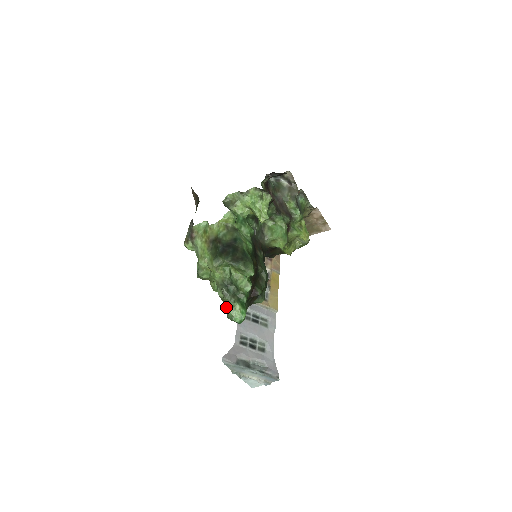
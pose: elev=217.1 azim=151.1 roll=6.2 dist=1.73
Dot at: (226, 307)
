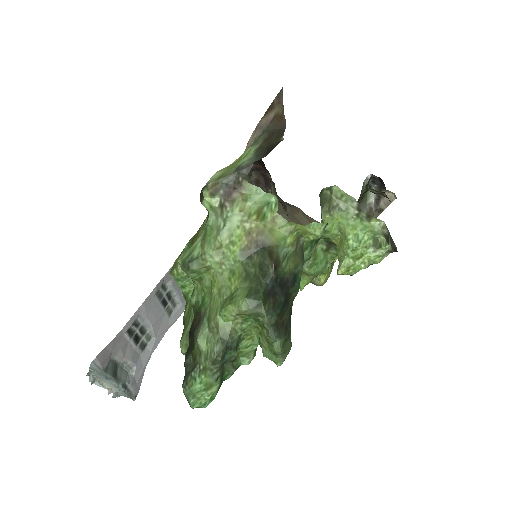
Dot at: (196, 374)
